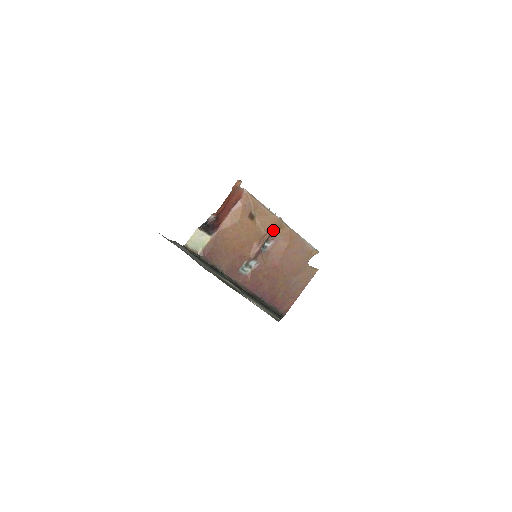
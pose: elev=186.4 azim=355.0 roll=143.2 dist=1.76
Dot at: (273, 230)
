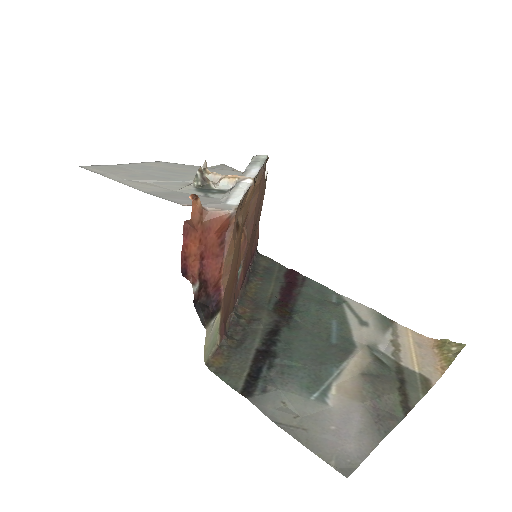
Dot at: (249, 203)
